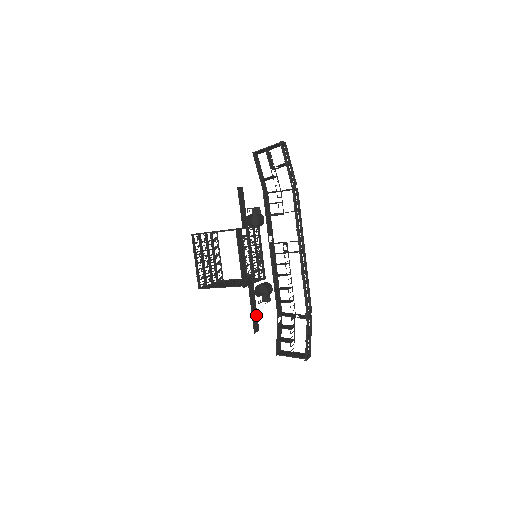
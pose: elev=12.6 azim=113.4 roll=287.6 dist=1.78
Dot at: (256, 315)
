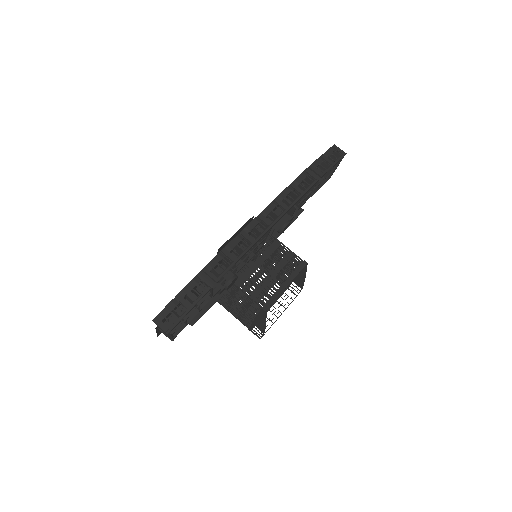
Dot at: (205, 309)
